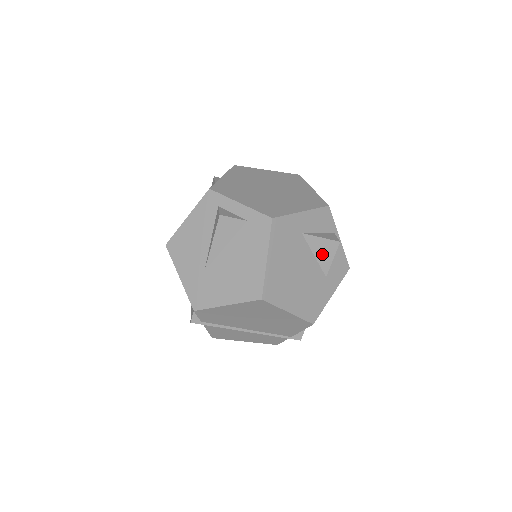
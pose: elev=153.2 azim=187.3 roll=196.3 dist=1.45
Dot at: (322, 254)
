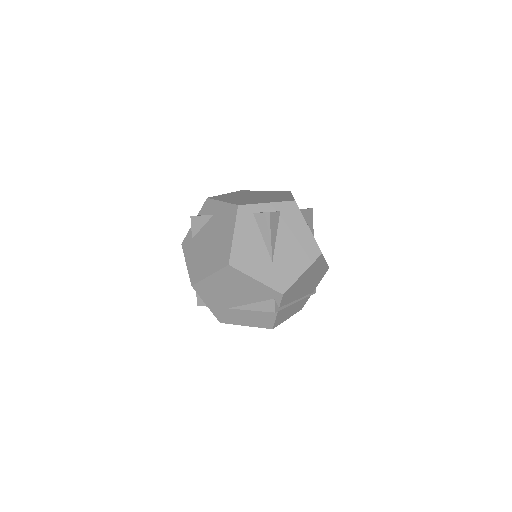
Dot at: (309, 221)
